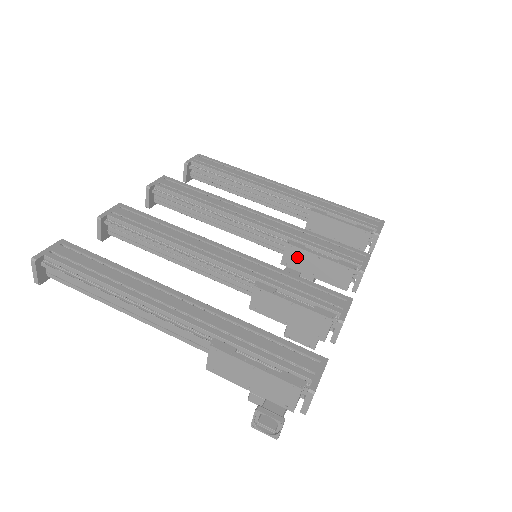
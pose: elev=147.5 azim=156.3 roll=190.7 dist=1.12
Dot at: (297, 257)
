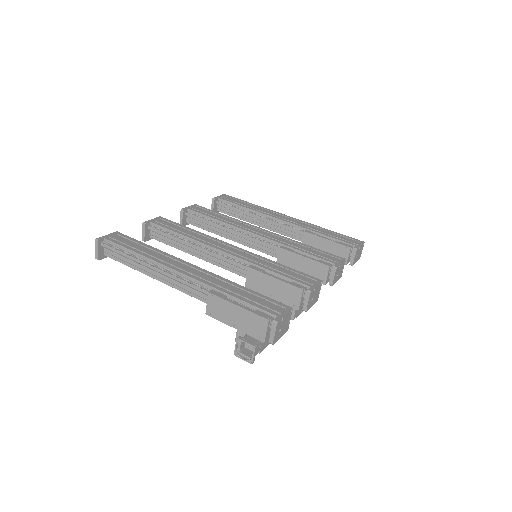
Dot at: (288, 258)
